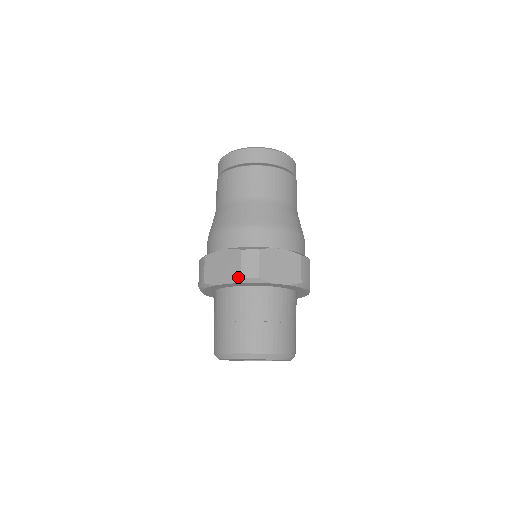
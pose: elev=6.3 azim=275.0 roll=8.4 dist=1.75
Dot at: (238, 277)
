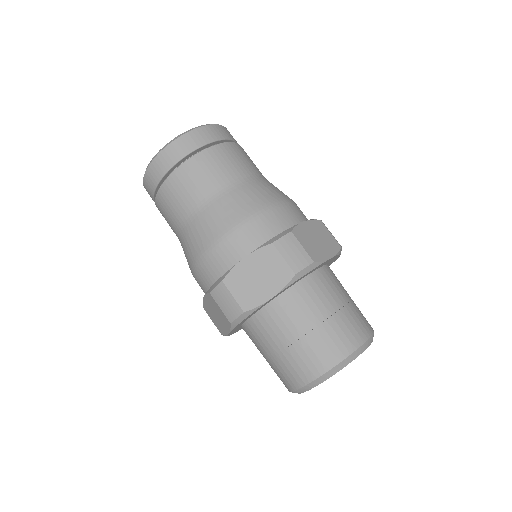
Dot at: (228, 323)
